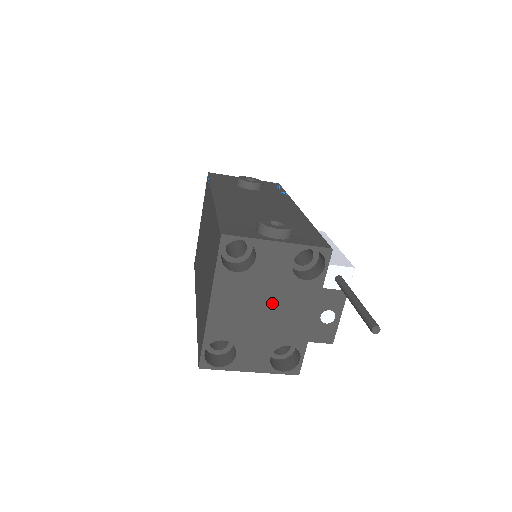
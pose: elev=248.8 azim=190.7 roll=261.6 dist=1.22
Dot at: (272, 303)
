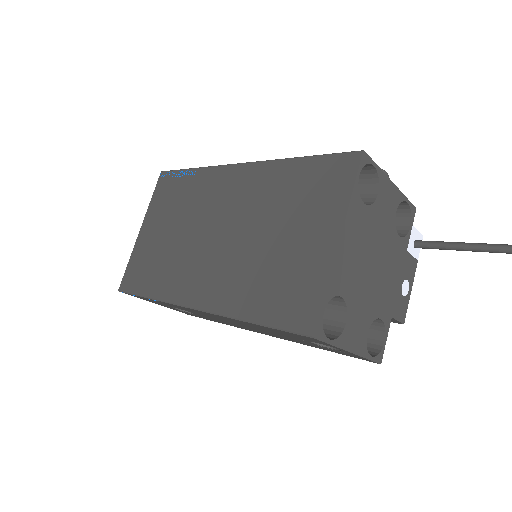
Dot at: (379, 256)
